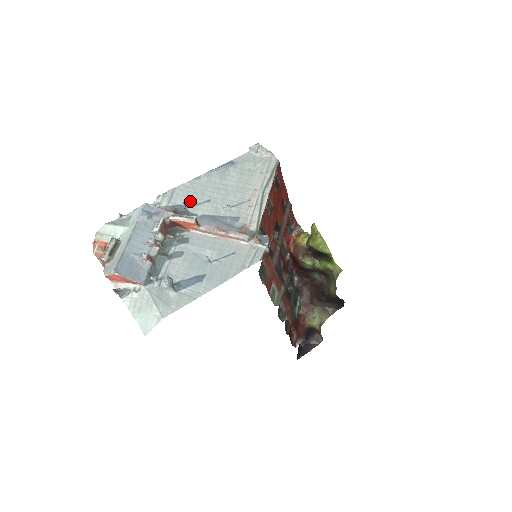
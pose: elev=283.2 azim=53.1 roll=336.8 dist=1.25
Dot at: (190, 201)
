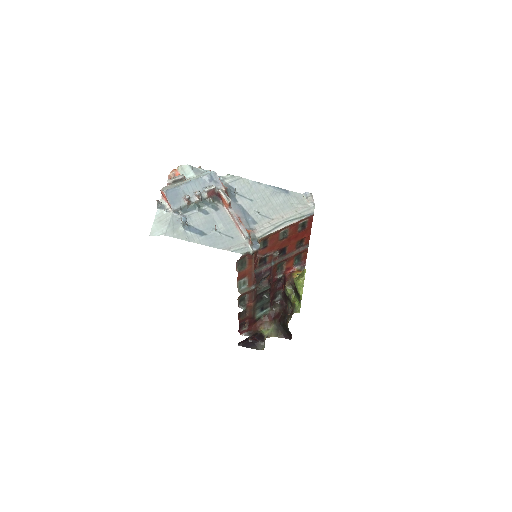
Dot at: (242, 191)
